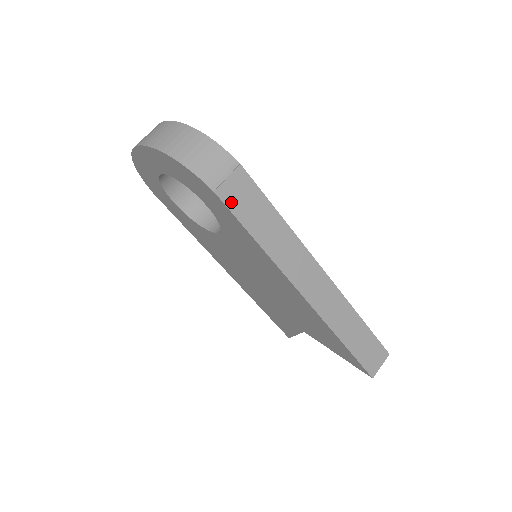
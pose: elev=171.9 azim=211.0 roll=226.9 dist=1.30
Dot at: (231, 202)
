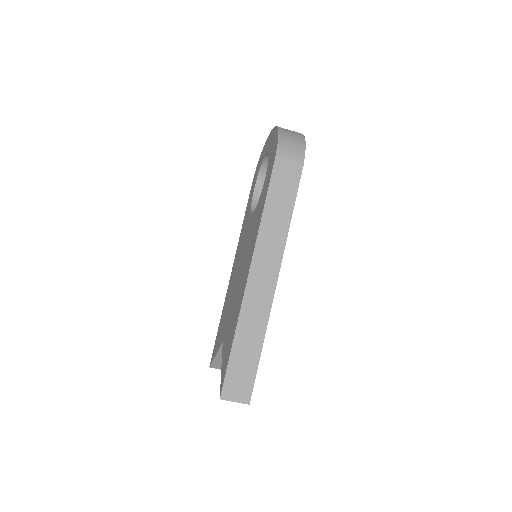
Dot at: (277, 172)
